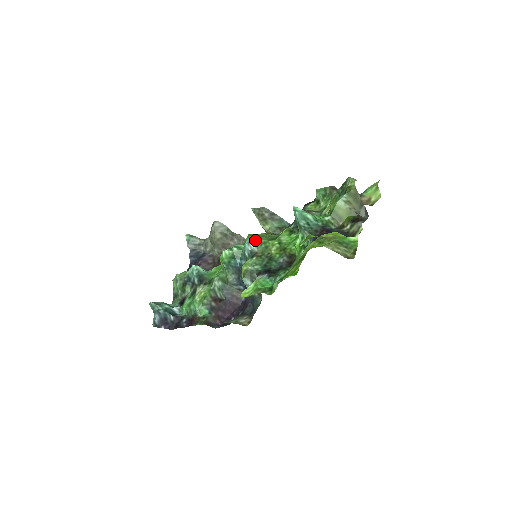
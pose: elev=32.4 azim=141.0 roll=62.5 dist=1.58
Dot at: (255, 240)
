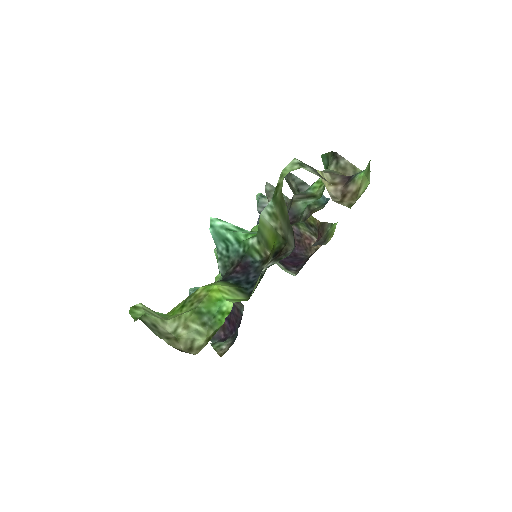
Dot at: occluded
